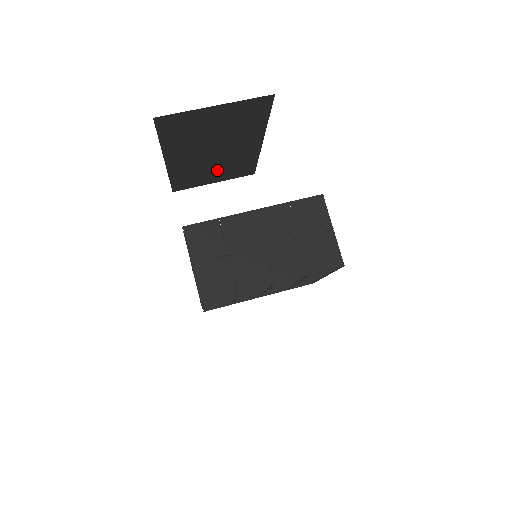
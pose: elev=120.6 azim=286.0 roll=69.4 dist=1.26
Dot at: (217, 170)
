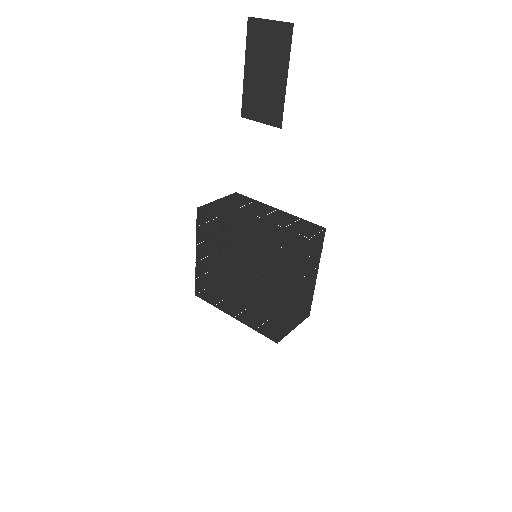
Dot at: (264, 103)
